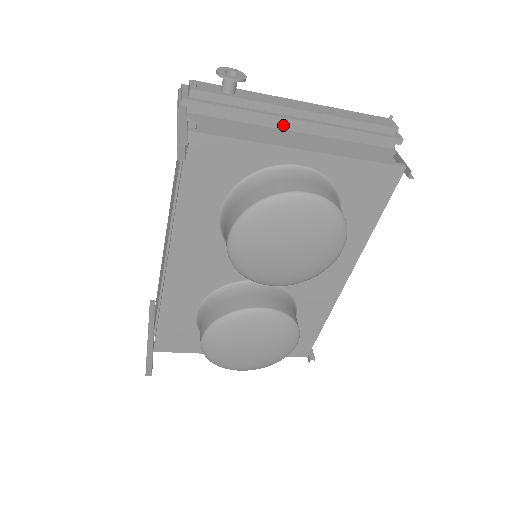
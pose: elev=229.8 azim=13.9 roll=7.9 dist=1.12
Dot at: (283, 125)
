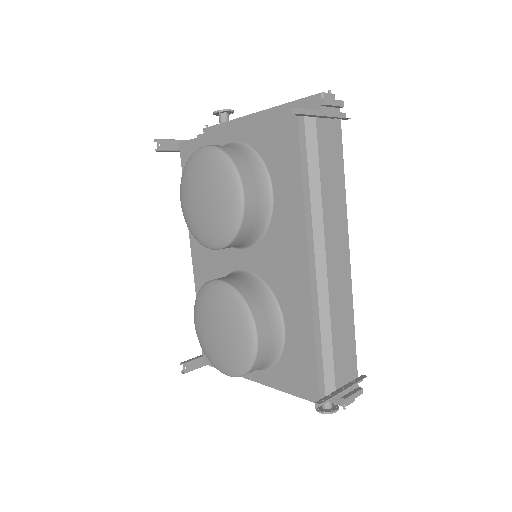
Dot at: occluded
